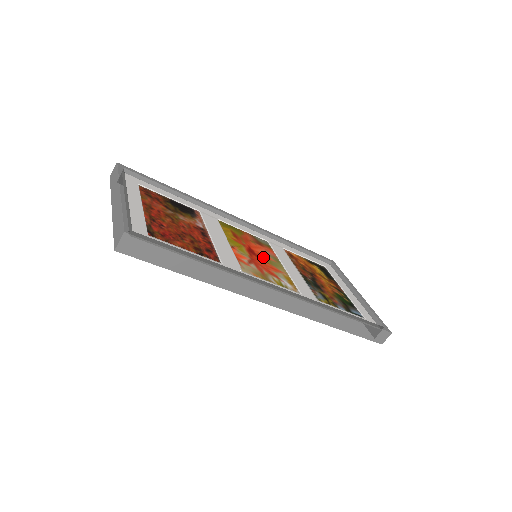
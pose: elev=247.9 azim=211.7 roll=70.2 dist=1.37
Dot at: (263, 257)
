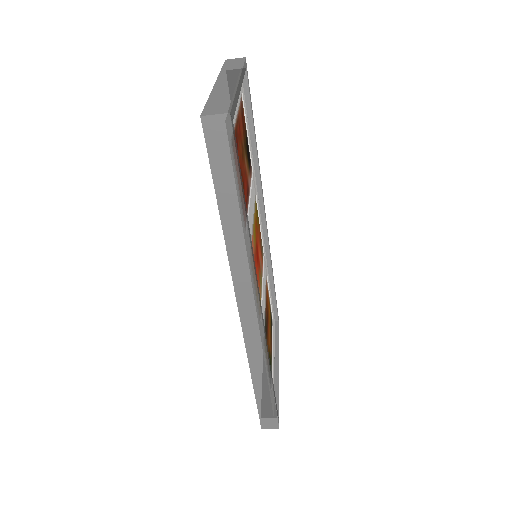
Dot at: (259, 263)
